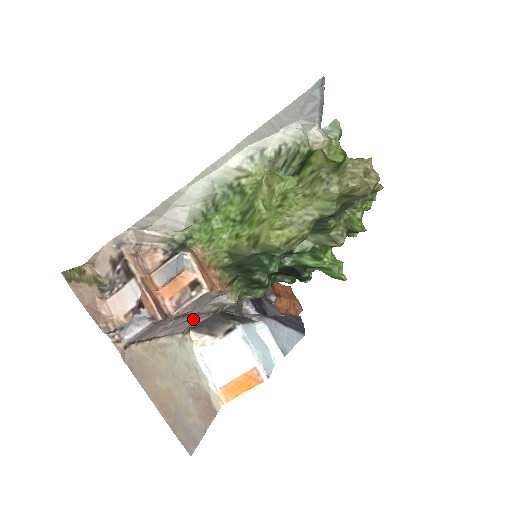
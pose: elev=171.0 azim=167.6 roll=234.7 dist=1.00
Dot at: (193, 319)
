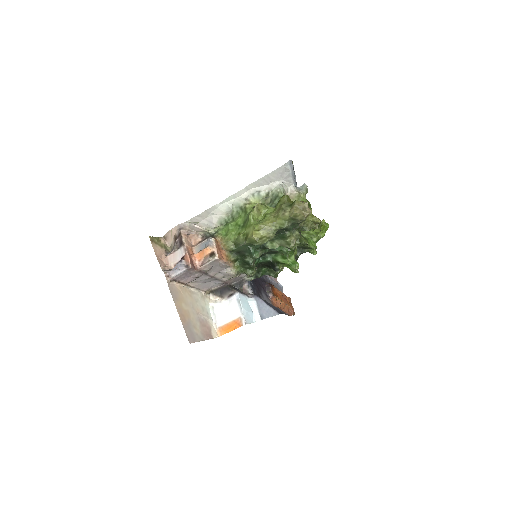
Dot at: (212, 283)
